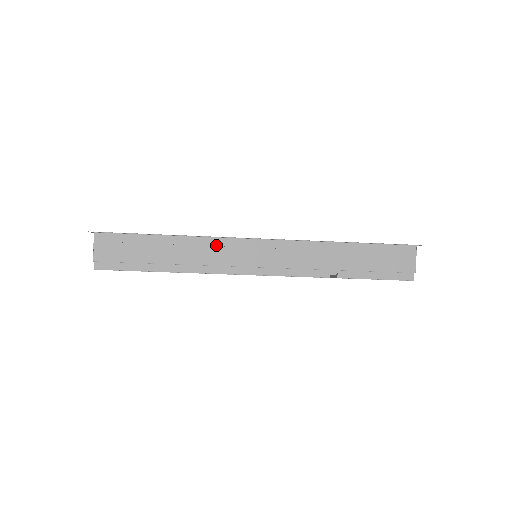
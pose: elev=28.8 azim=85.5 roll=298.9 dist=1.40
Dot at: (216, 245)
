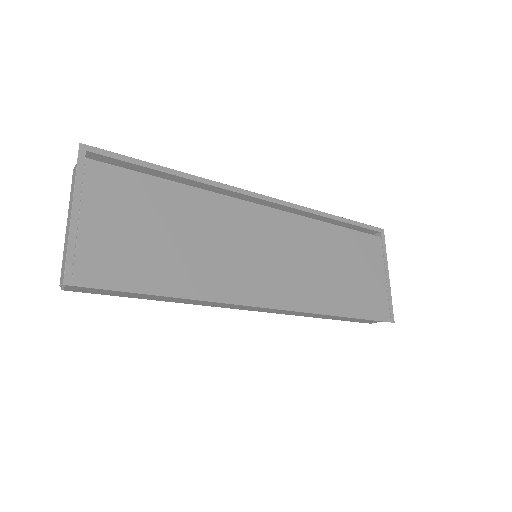
Dot at: occluded
